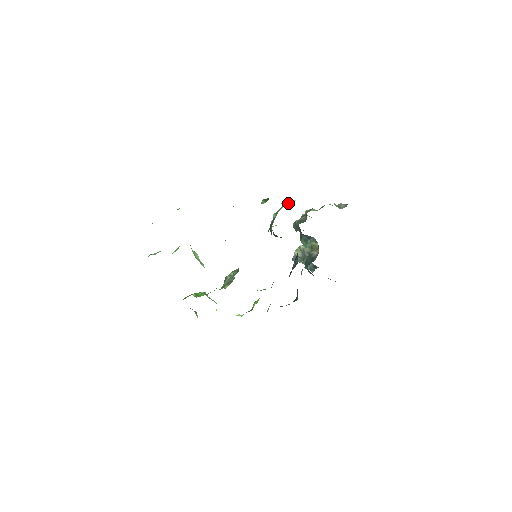
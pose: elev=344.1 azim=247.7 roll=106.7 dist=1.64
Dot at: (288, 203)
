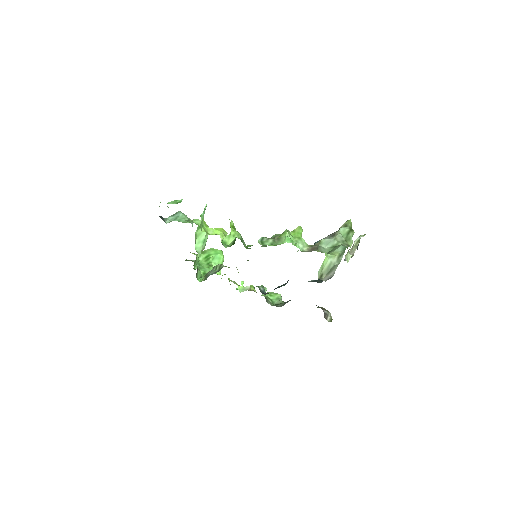
Dot at: (282, 237)
